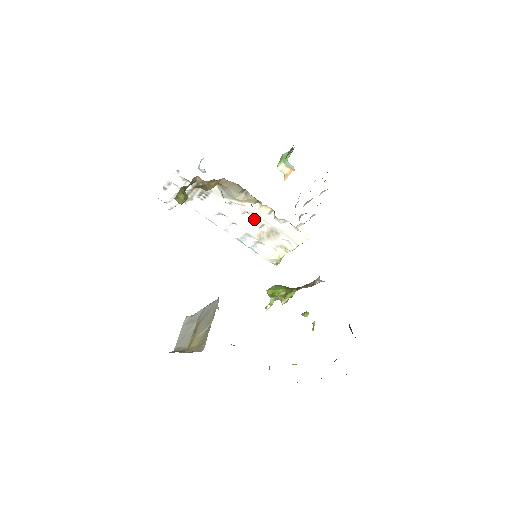
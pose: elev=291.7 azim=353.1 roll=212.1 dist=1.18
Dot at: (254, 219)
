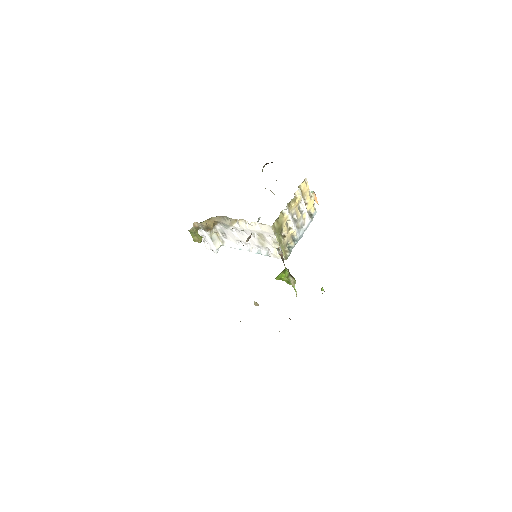
Dot at: (247, 233)
